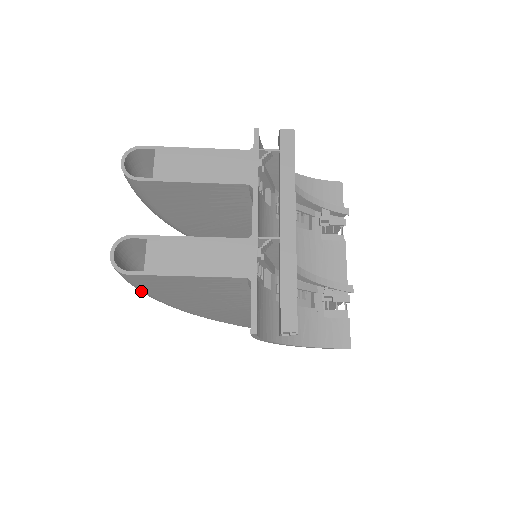
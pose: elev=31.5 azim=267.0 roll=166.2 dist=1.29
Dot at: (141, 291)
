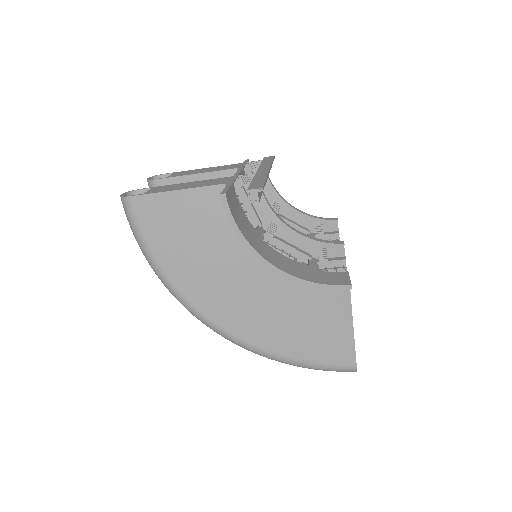
Dot at: (143, 244)
